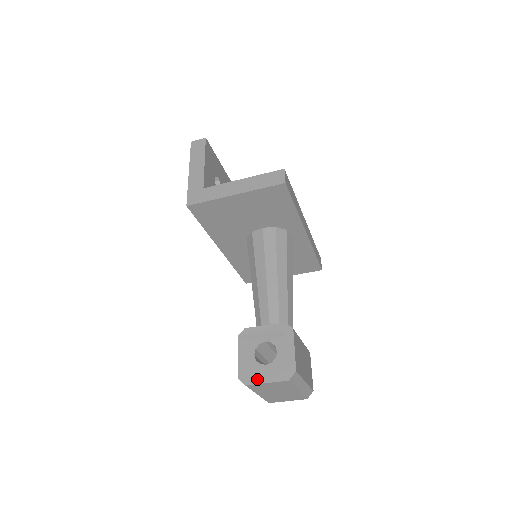
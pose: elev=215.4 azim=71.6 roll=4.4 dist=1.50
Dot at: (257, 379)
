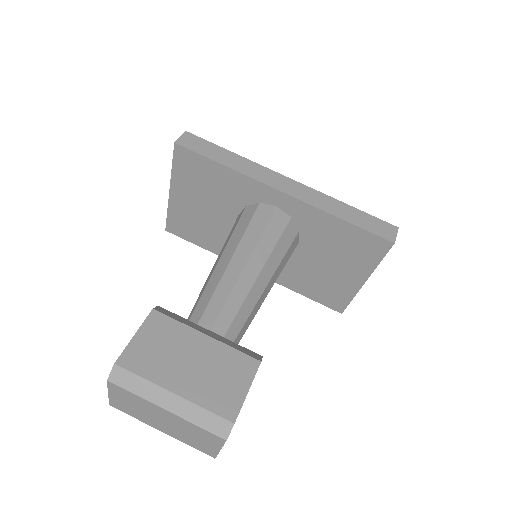
Dot at: occluded
